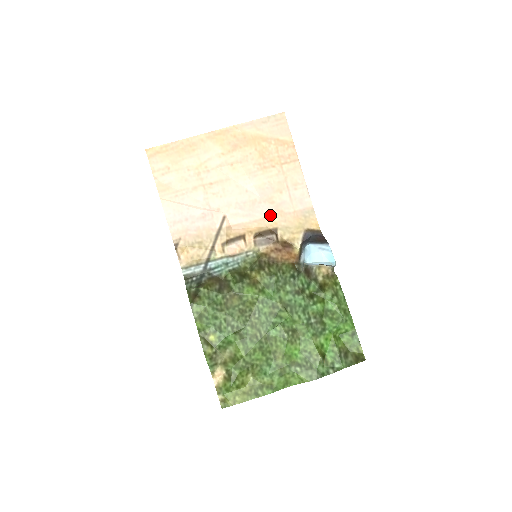
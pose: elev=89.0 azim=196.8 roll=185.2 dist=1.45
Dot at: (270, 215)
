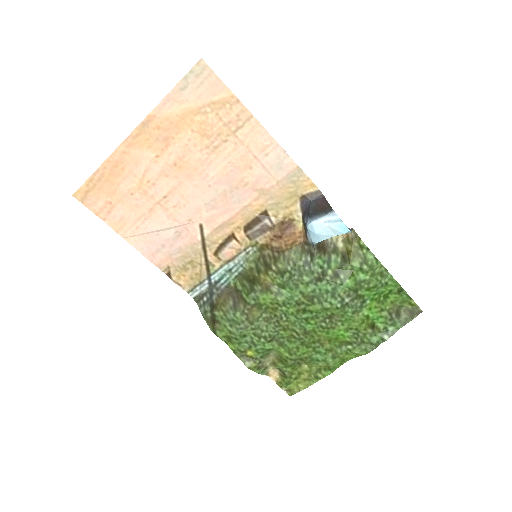
Dot at: (251, 200)
